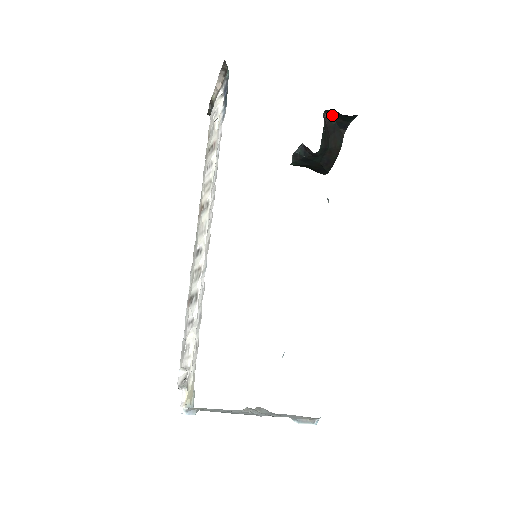
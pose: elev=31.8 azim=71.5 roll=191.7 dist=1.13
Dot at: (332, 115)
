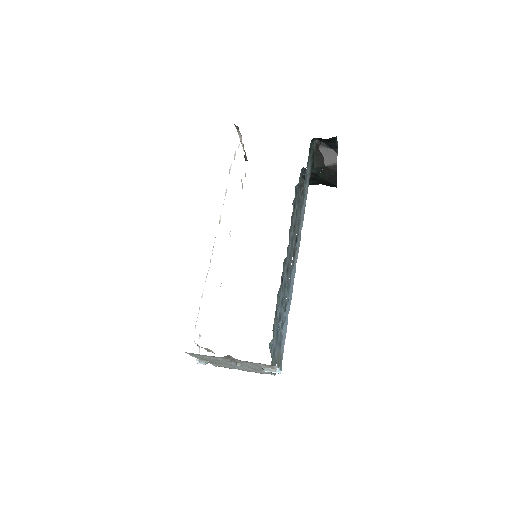
Dot at: (322, 141)
